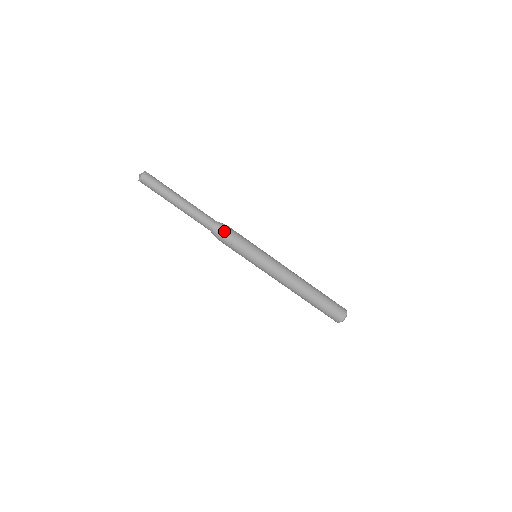
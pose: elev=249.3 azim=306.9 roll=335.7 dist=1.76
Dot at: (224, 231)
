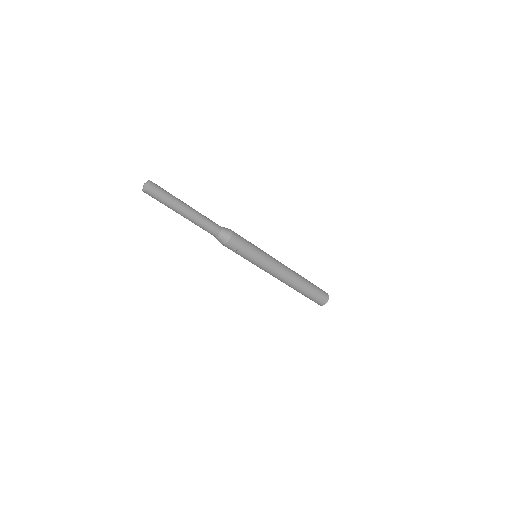
Dot at: (231, 236)
